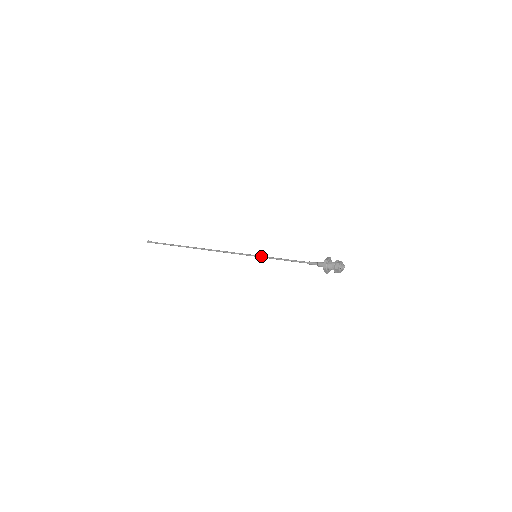
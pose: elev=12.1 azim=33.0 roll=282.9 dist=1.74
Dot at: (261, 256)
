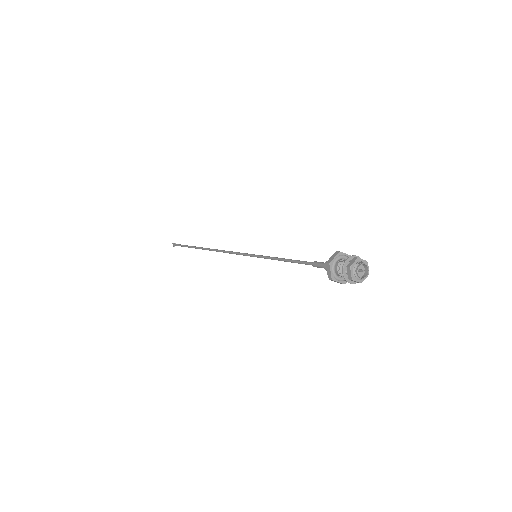
Dot at: (260, 256)
